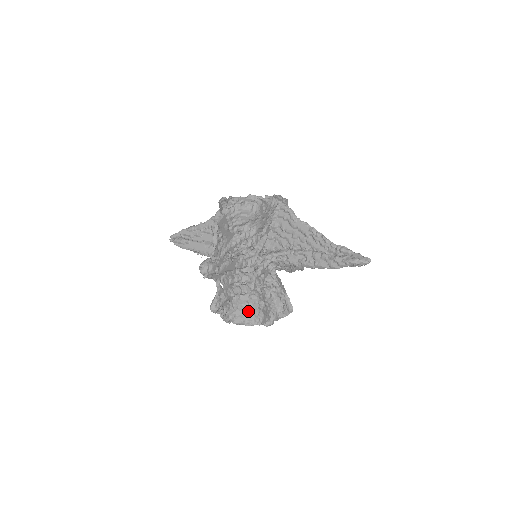
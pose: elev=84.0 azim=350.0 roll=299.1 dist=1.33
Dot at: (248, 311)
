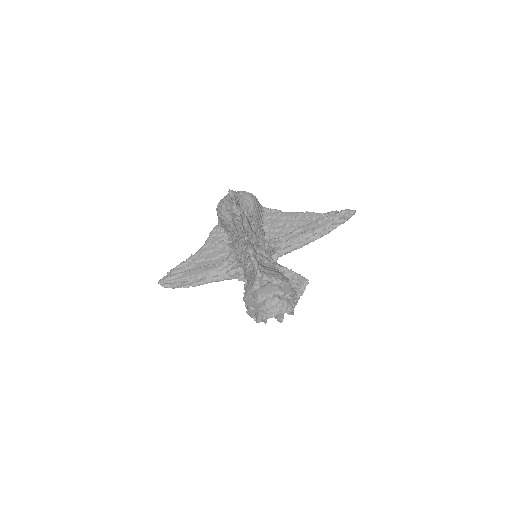
Dot at: (274, 272)
